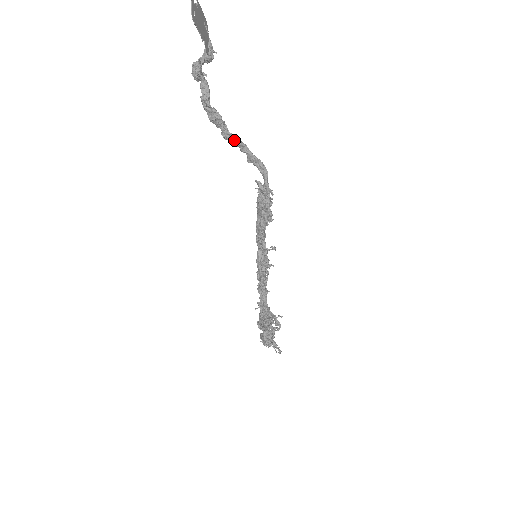
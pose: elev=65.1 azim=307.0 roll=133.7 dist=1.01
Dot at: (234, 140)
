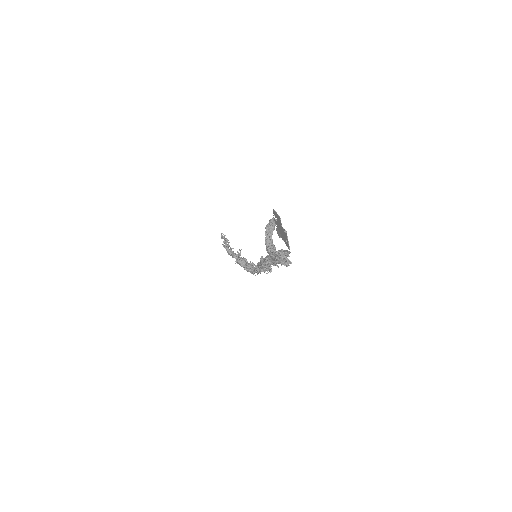
Dot at: (280, 256)
